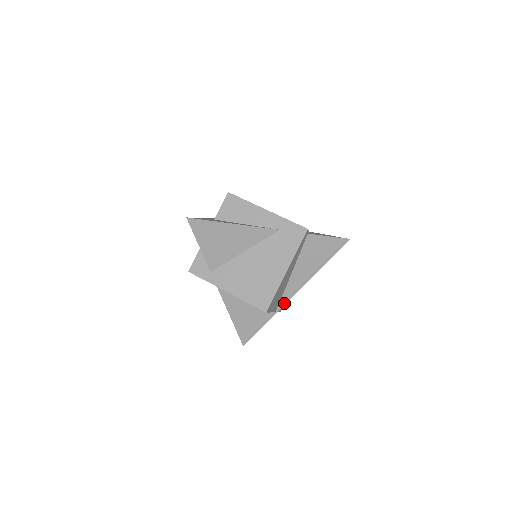
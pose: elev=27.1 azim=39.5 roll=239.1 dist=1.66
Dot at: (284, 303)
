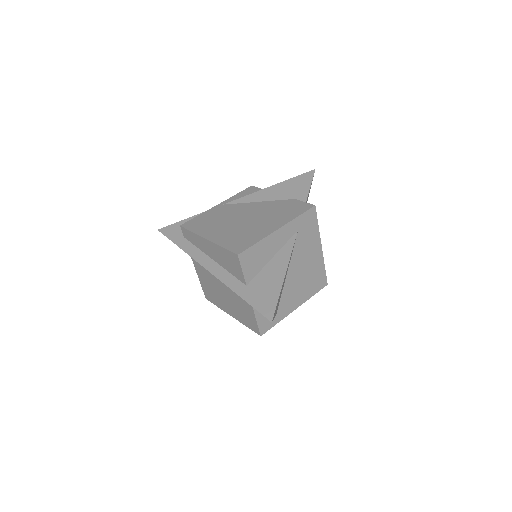
Dot at: occluded
